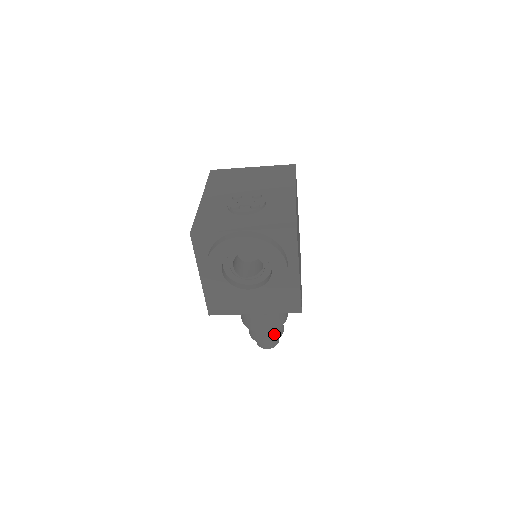
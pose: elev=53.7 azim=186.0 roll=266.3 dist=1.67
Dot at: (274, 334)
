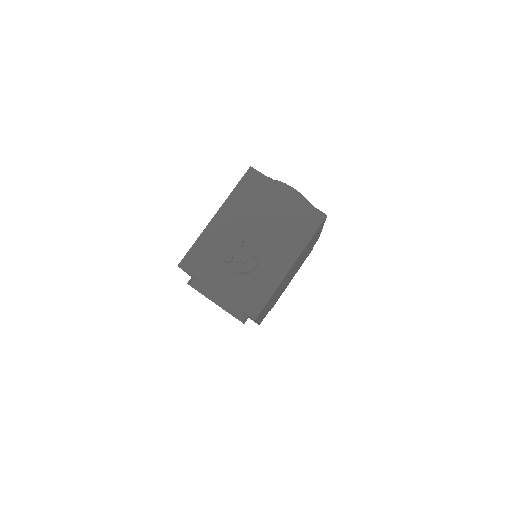
Dot at: occluded
